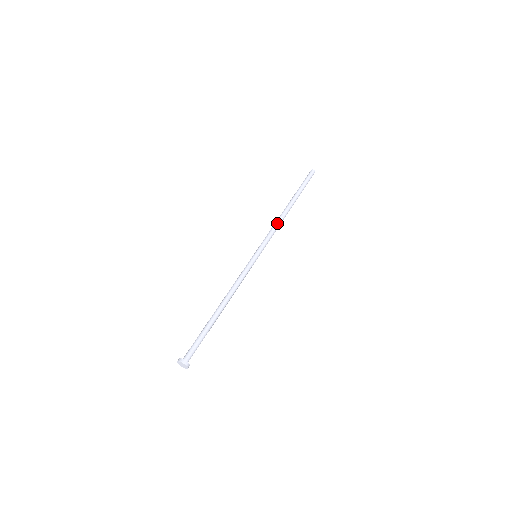
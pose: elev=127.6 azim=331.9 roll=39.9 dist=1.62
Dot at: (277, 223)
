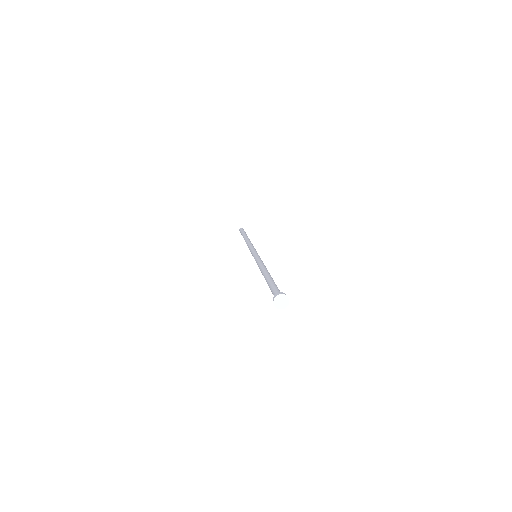
Dot at: (249, 243)
